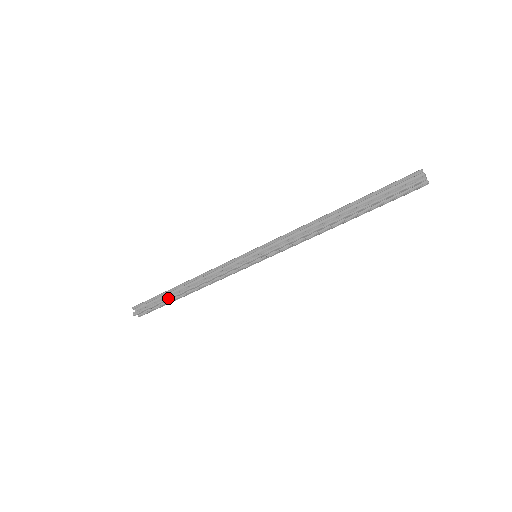
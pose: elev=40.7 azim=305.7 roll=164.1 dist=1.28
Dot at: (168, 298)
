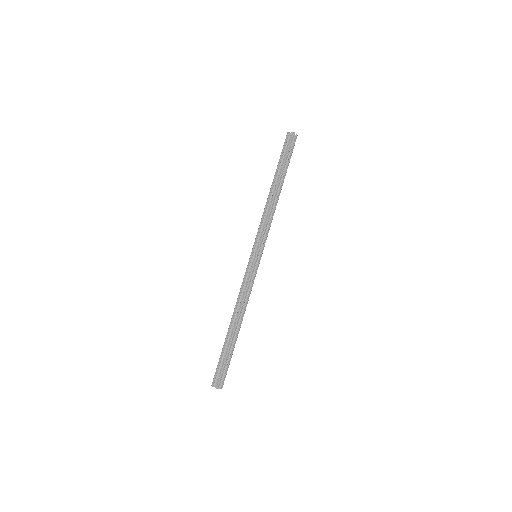
Dot at: (224, 342)
